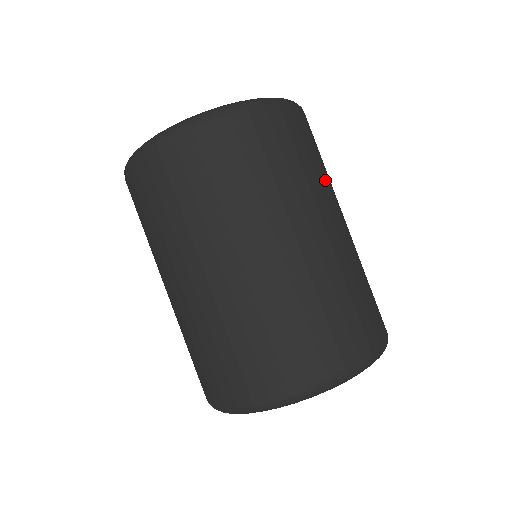
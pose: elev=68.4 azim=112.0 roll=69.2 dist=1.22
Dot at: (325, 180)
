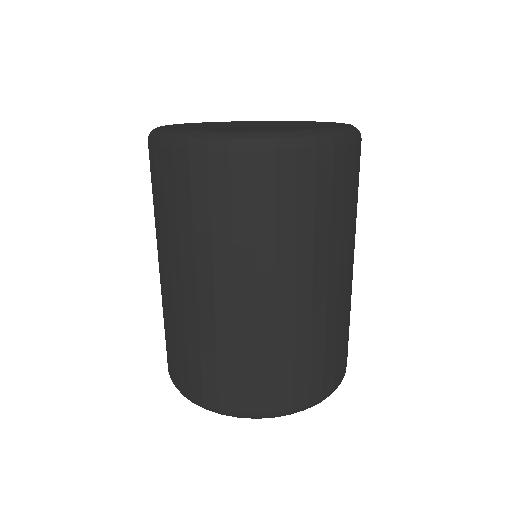
Dot at: (355, 223)
